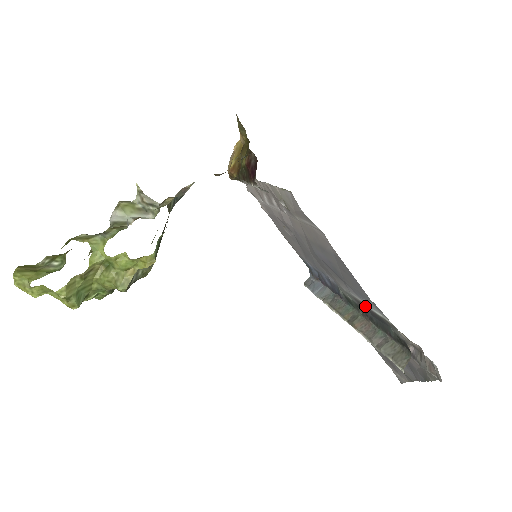
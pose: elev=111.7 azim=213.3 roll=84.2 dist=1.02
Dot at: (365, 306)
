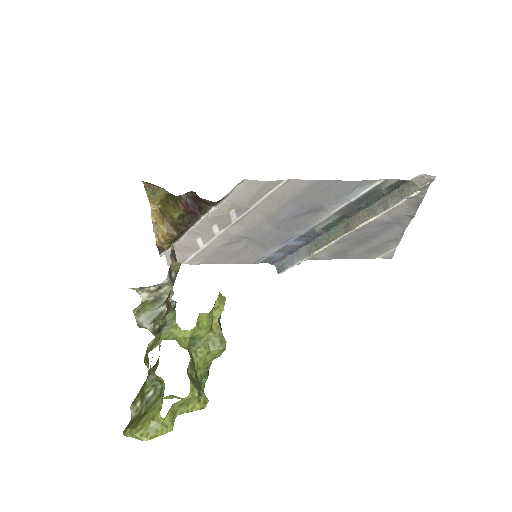
Dot at: (349, 205)
